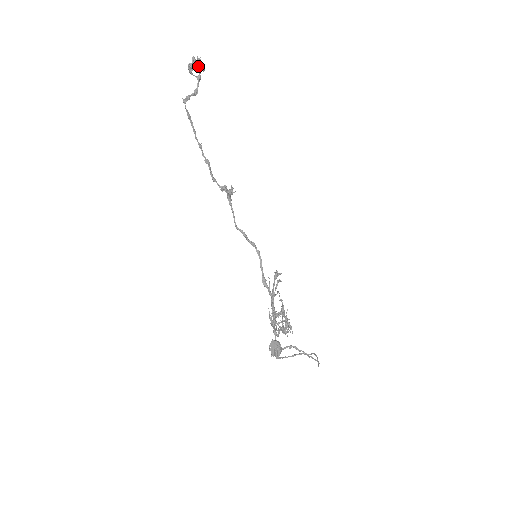
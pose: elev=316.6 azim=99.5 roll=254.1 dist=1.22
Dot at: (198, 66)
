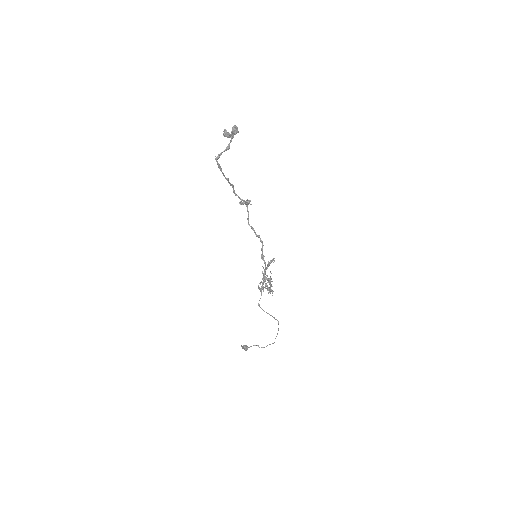
Dot at: occluded
